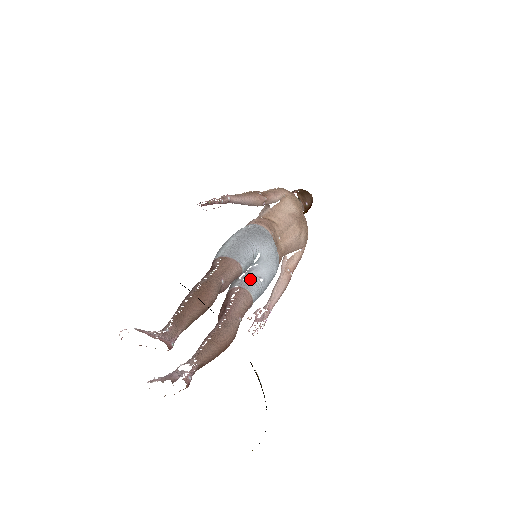
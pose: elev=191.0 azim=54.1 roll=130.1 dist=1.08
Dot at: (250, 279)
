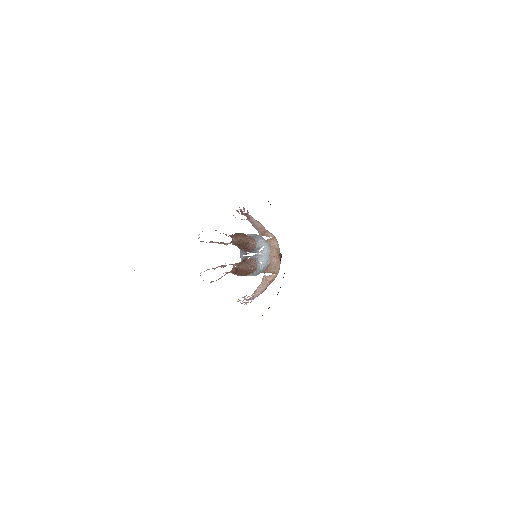
Dot at: (256, 258)
